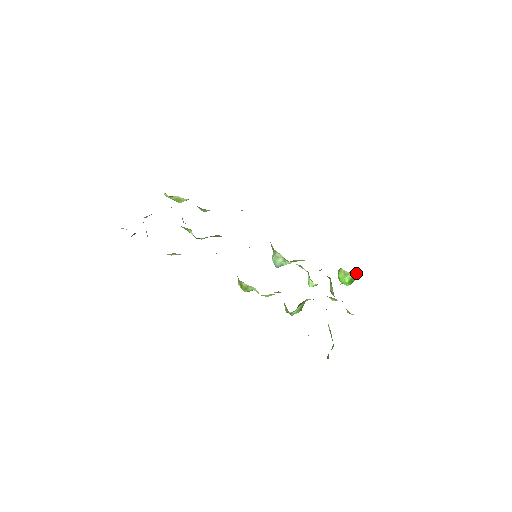
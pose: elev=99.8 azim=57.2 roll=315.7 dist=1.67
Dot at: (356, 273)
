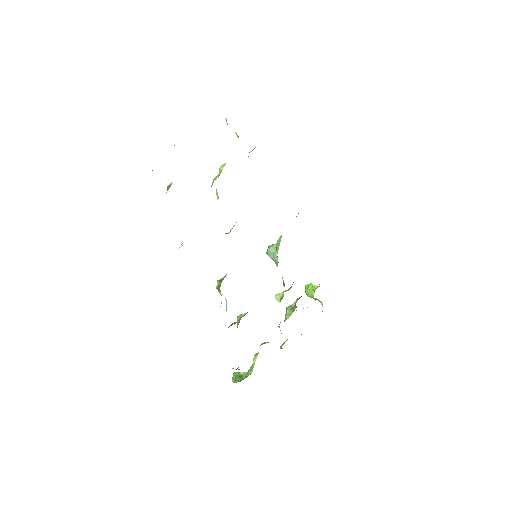
Dot at: (321, 301)
